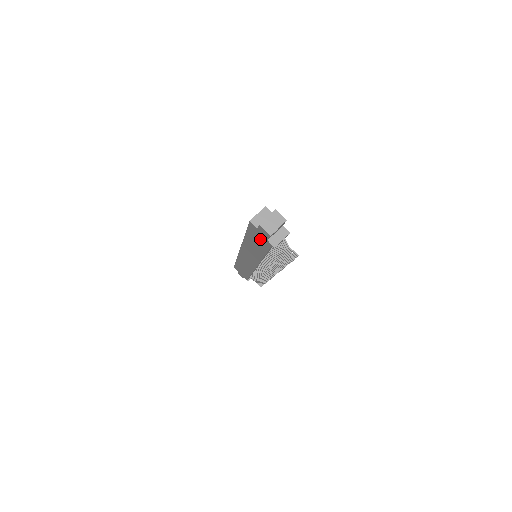
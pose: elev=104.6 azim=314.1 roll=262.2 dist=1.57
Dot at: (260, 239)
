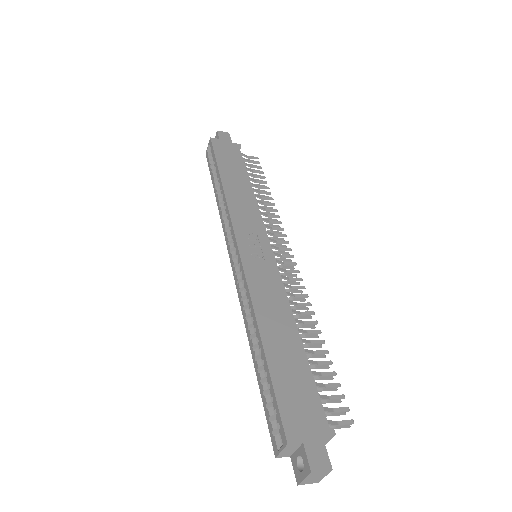
Dot at: occluded
